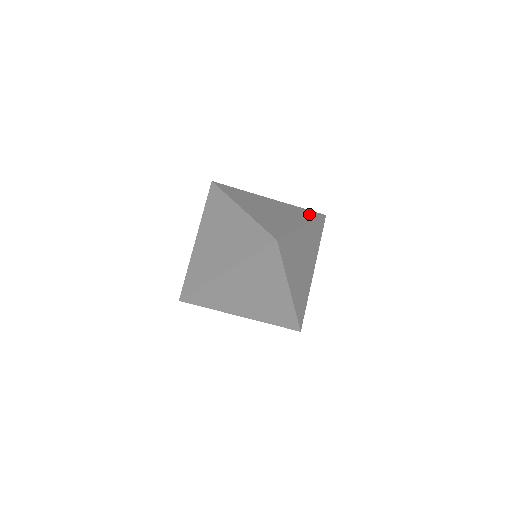
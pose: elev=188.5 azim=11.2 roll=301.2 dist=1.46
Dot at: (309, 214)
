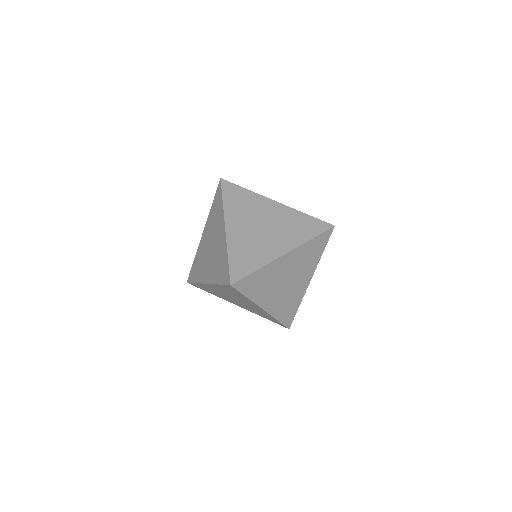
Dot at: occluded
